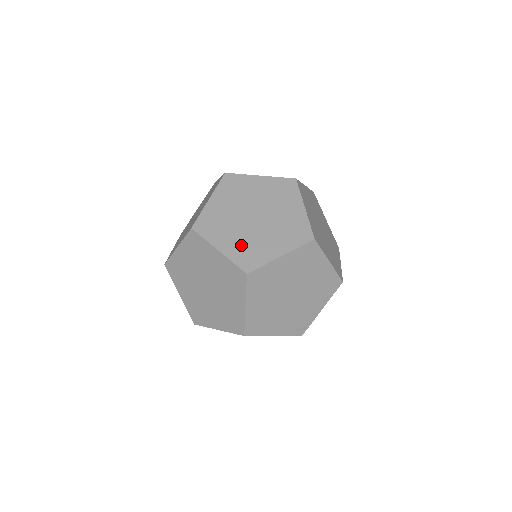
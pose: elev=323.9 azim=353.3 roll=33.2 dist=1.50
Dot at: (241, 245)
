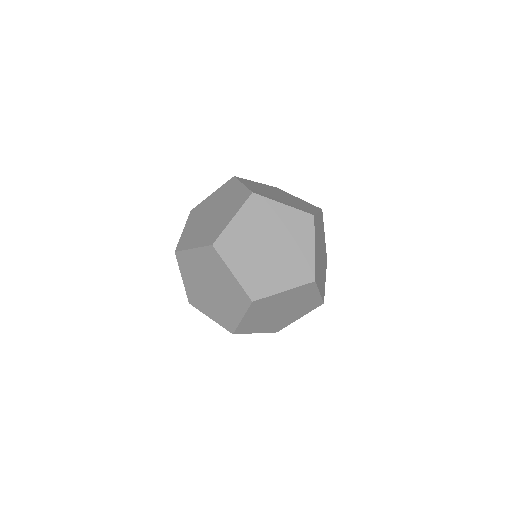
Dot at: (289, 272)
